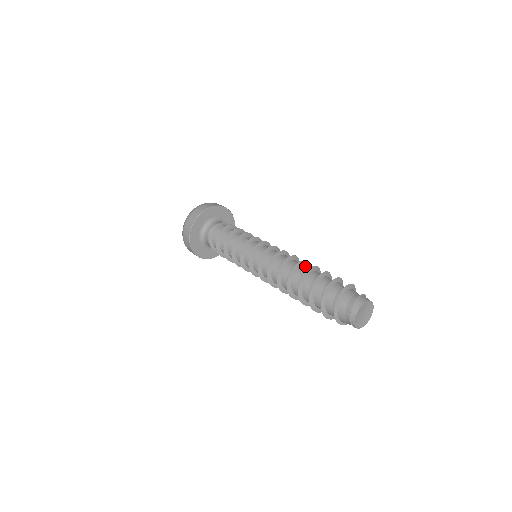
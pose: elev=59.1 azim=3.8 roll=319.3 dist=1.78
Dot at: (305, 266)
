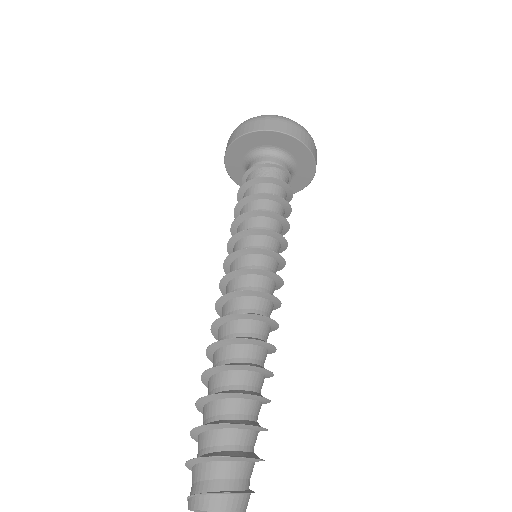
Dot at: (248, 348)
